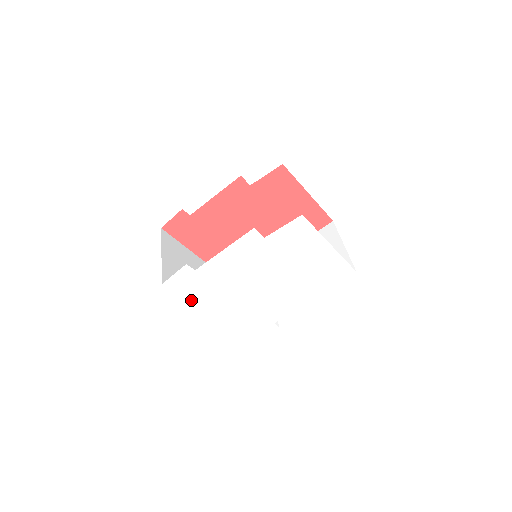
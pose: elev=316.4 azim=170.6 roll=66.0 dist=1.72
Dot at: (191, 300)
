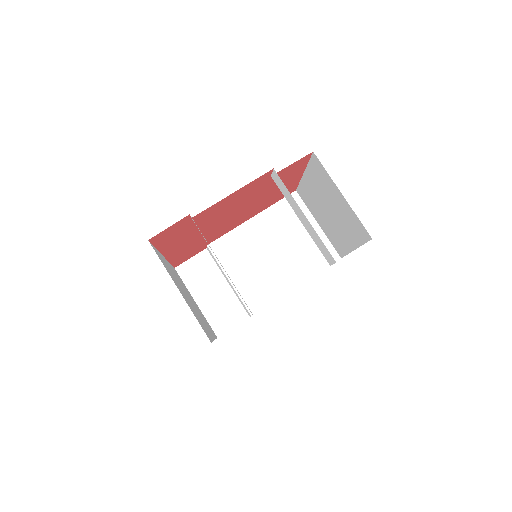
Dot at: occluded
